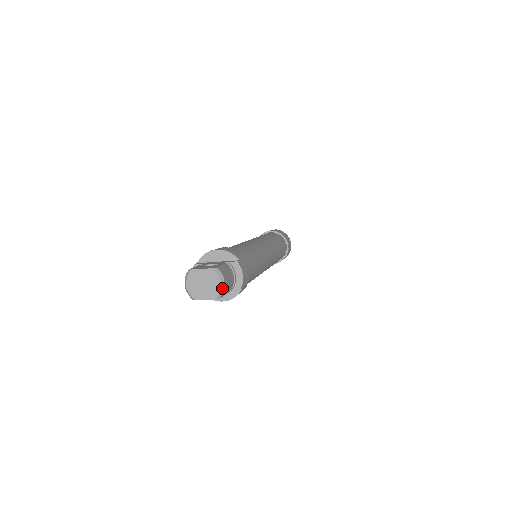
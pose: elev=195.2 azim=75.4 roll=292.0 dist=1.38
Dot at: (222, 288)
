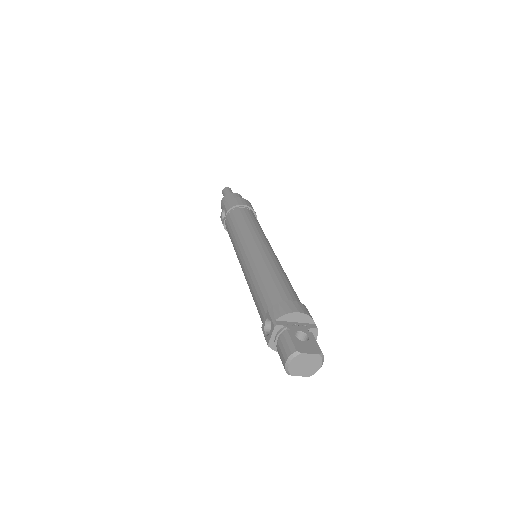
Dot at: occluded
